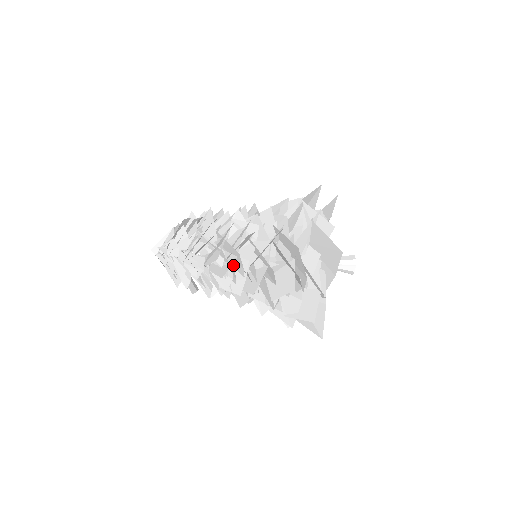
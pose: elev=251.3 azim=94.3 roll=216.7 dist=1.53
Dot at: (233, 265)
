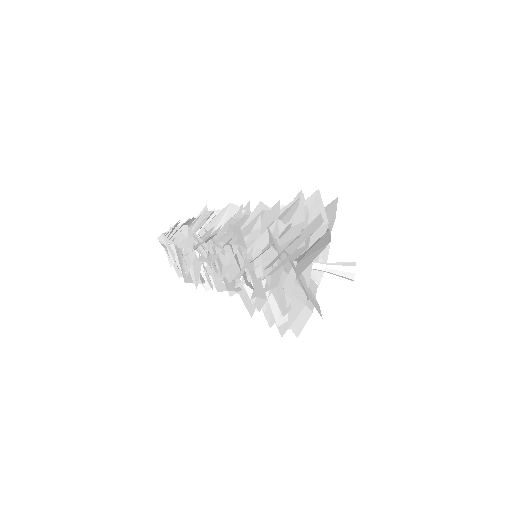
Dot at: occluded
